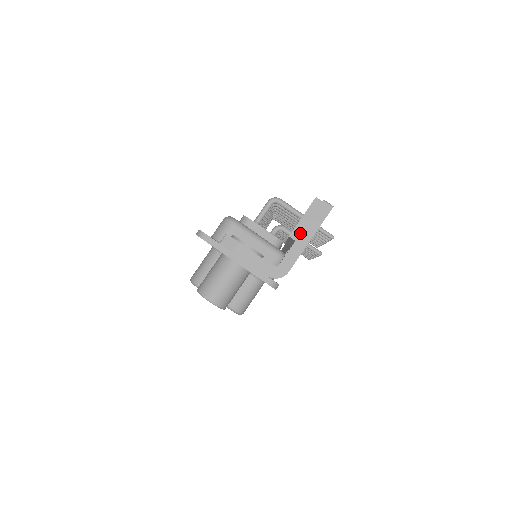
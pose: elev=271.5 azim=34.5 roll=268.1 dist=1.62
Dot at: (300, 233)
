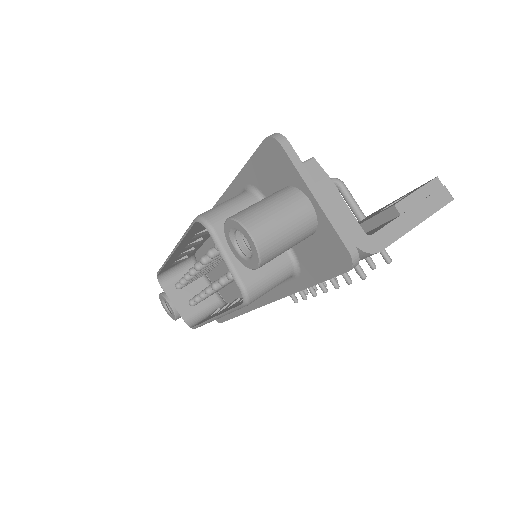
Dot at: (409, 208)
